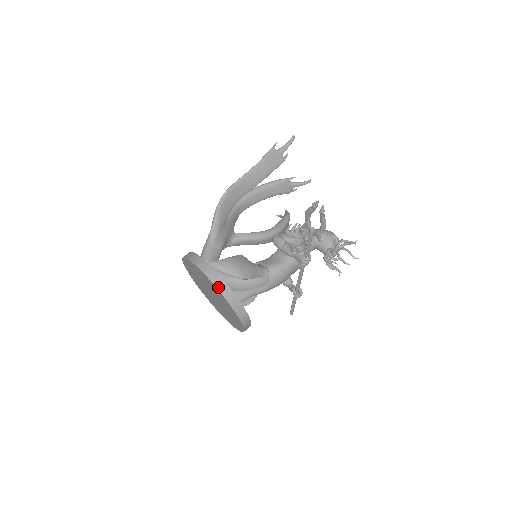
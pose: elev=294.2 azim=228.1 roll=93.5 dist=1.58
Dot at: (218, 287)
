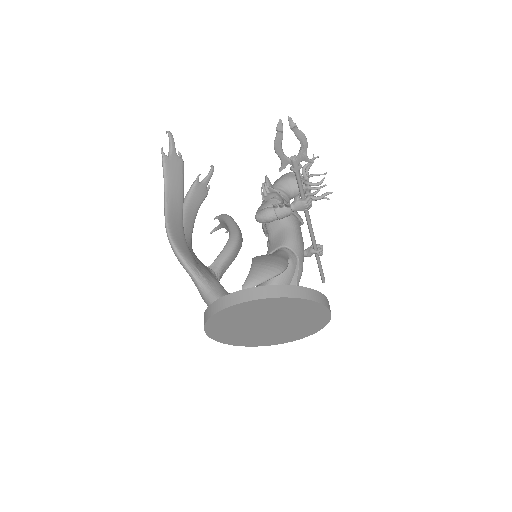
Dot at: (280, 296)
